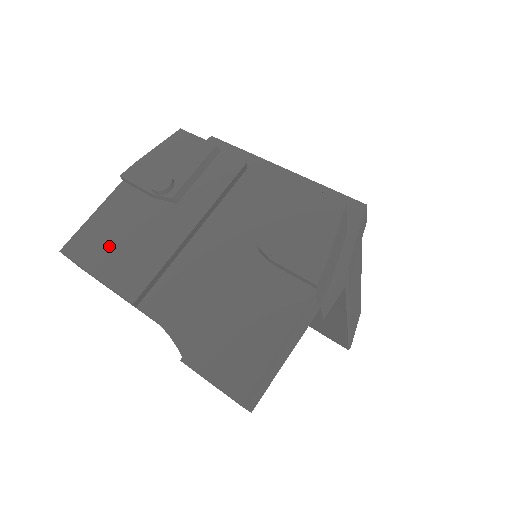
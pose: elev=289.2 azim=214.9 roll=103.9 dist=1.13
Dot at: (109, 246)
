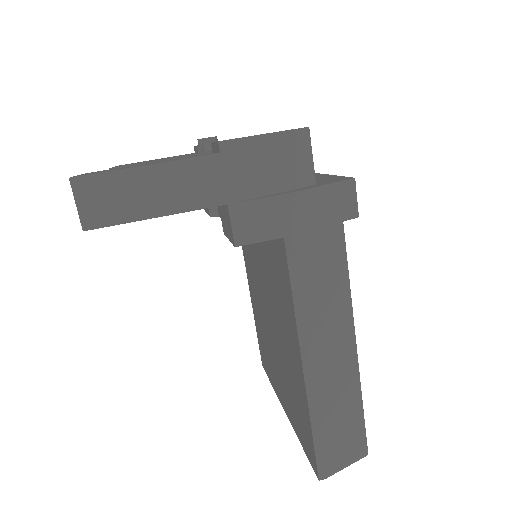
Dot at: occluded
